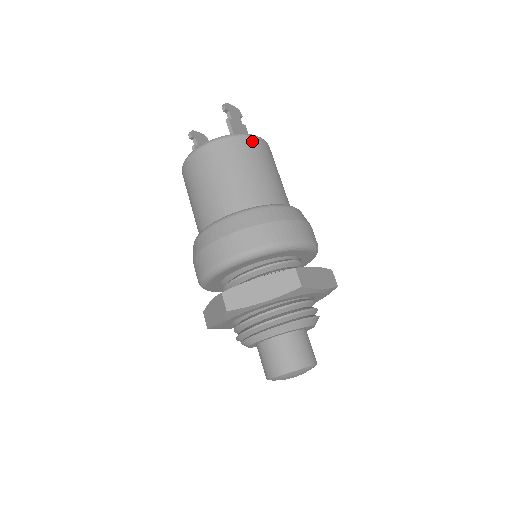
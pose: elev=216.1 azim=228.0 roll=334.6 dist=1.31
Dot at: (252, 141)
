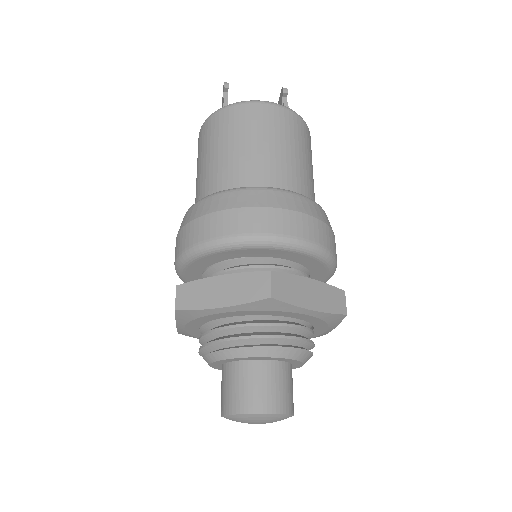
Dot at: occluded
